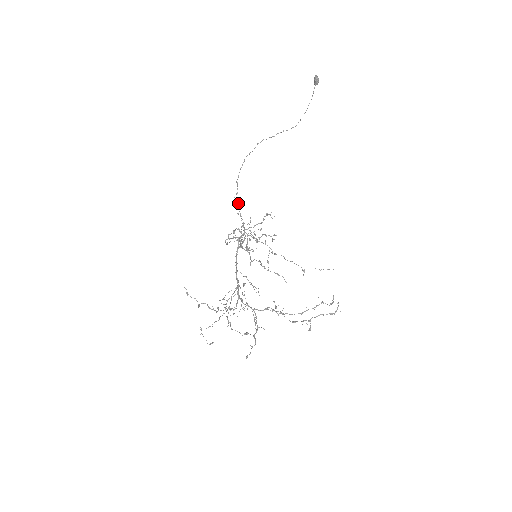
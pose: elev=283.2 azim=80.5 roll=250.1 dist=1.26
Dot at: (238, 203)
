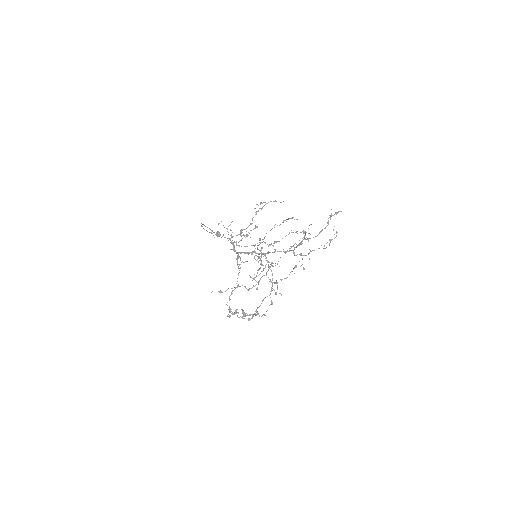
Dot at: (215, 234)
